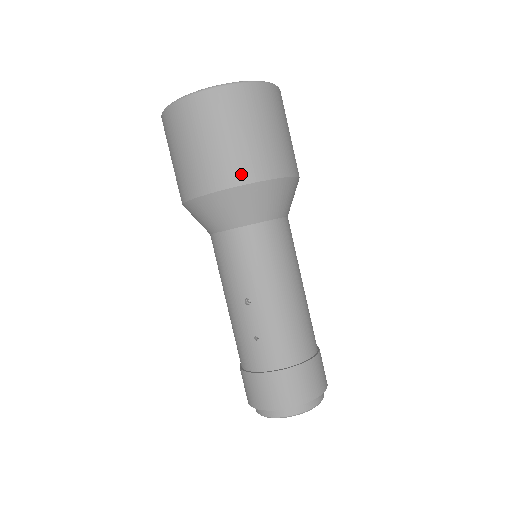
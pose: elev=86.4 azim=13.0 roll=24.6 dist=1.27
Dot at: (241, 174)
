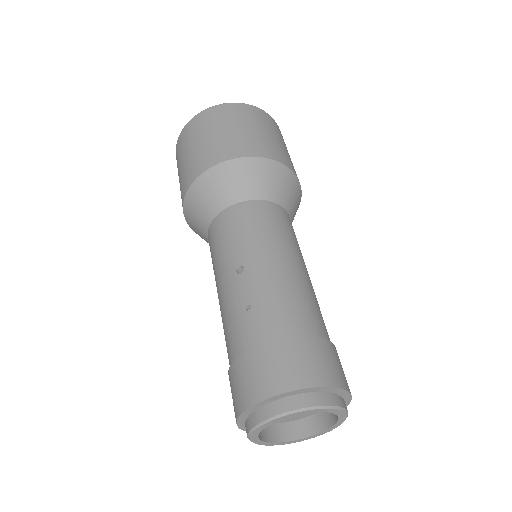
Dot at: (238, 151)
